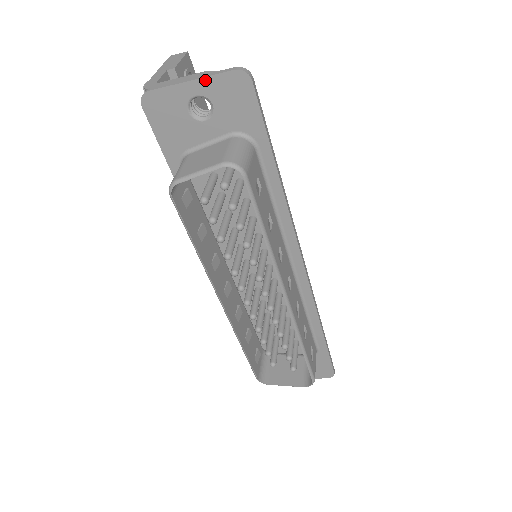
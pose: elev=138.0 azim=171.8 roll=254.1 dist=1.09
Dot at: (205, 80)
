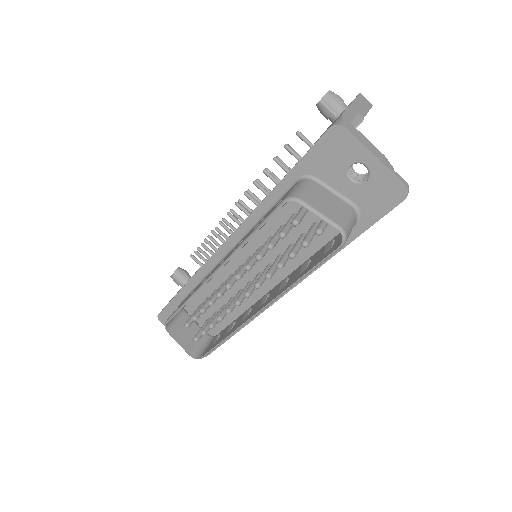
Dot at: (384, 167)
